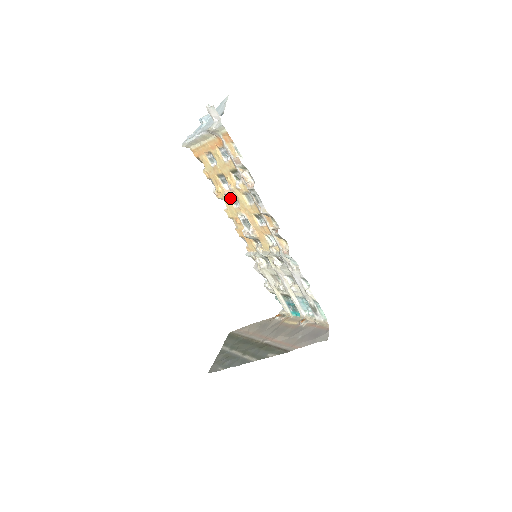
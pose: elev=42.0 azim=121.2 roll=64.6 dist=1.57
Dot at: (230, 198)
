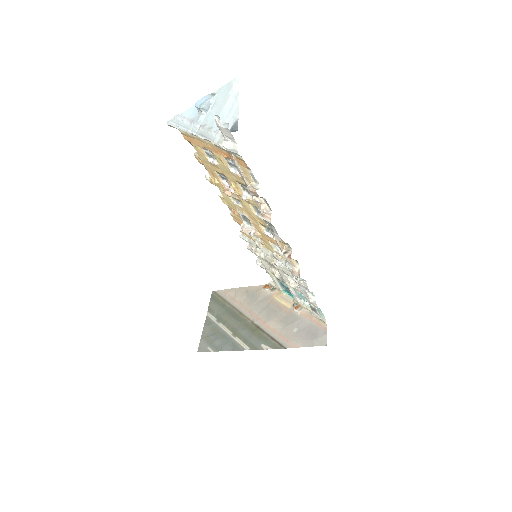
Dot at: occluded
